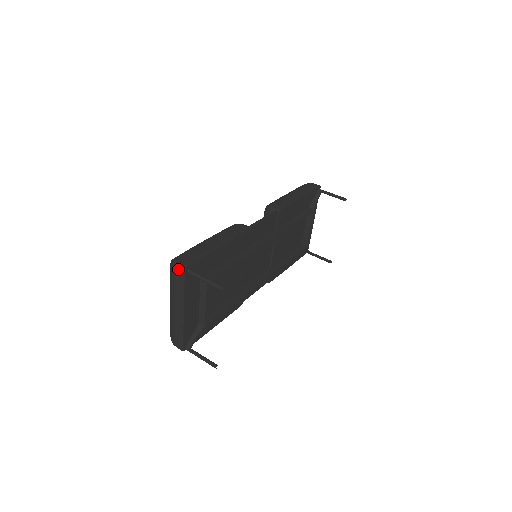
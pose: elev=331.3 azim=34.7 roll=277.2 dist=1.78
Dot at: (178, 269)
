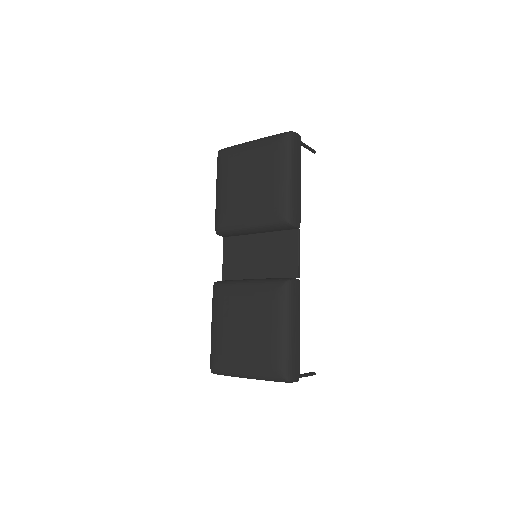
Dot at: occluded
